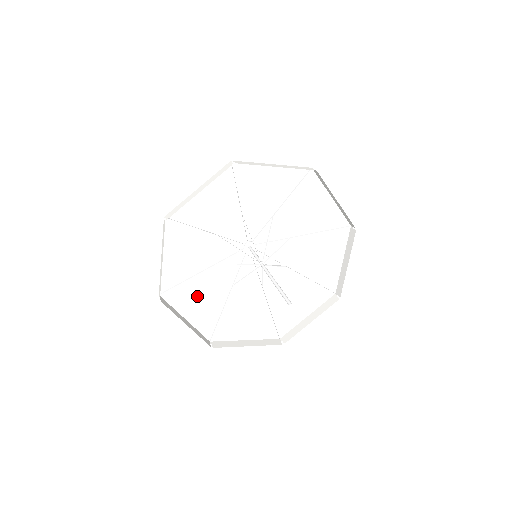
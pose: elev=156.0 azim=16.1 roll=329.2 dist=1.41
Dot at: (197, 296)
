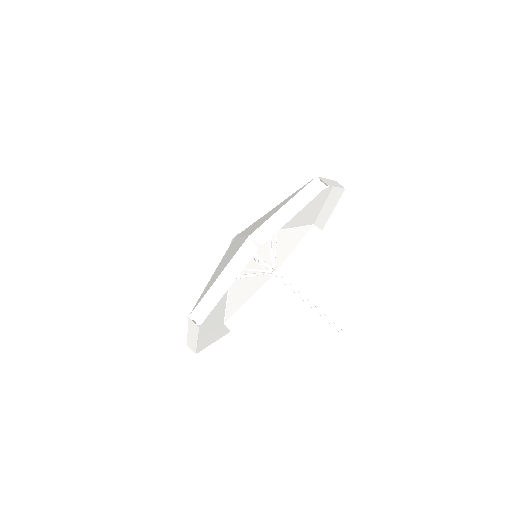
Dot at: (210, 313)
